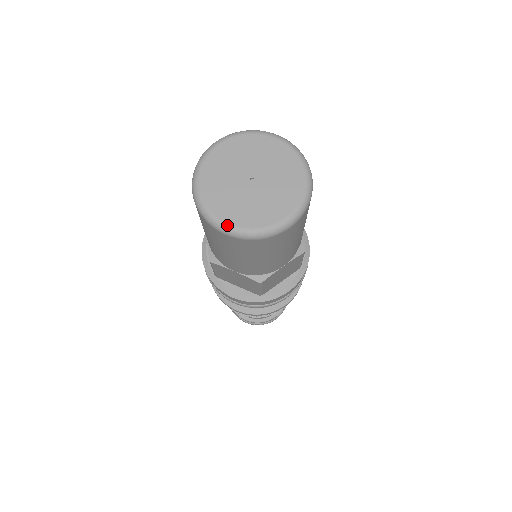
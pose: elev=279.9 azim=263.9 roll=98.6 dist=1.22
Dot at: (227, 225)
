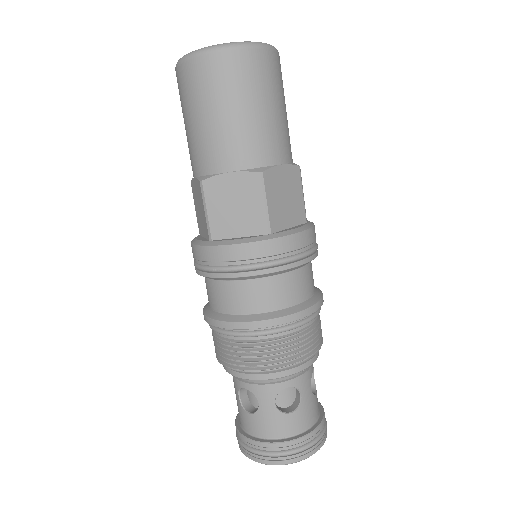
Dot at: (210, 46)
